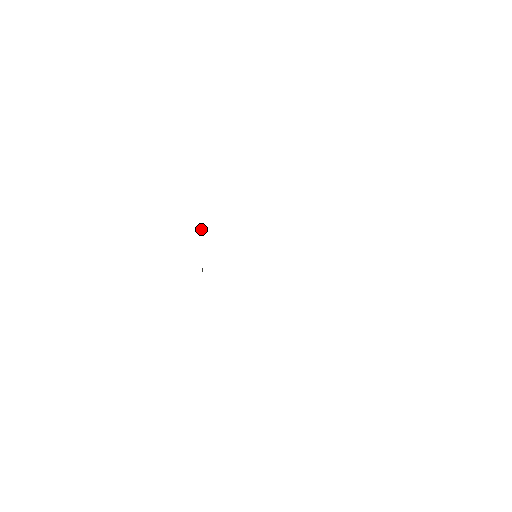
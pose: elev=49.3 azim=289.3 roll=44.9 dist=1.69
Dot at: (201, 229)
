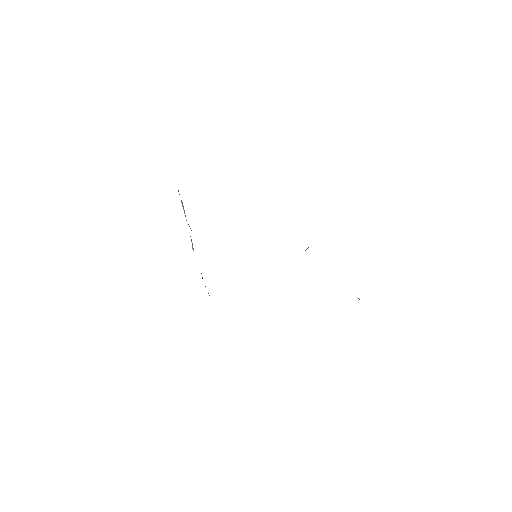
Dot at: (183, 208)
